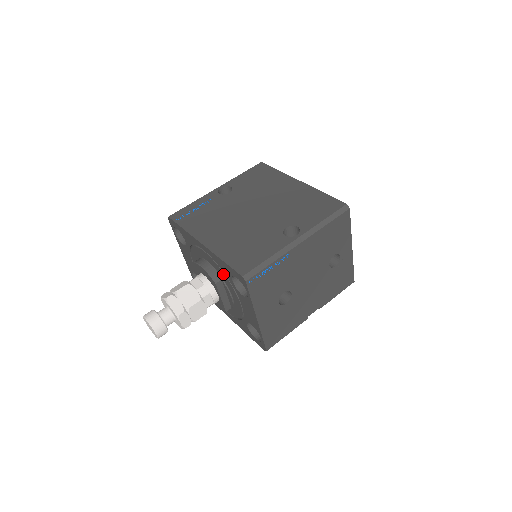
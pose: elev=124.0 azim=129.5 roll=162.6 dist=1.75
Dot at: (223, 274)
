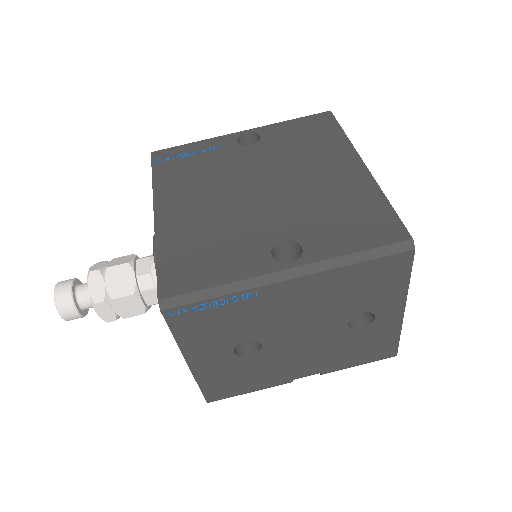
Dot at: occluded
